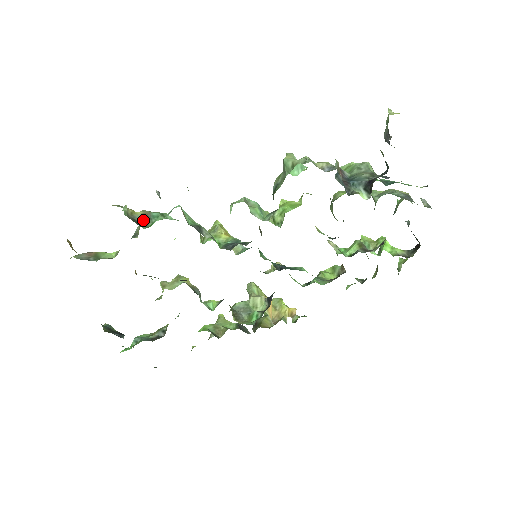
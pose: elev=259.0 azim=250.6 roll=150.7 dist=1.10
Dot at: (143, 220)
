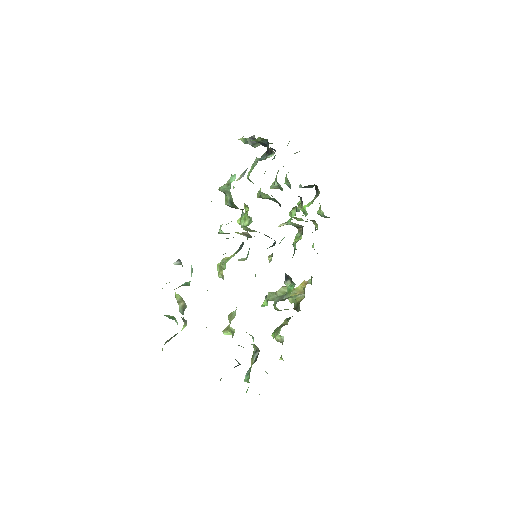
Dot at: occluded
